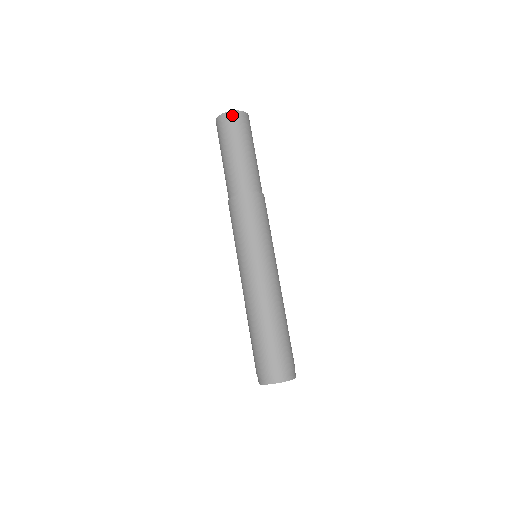
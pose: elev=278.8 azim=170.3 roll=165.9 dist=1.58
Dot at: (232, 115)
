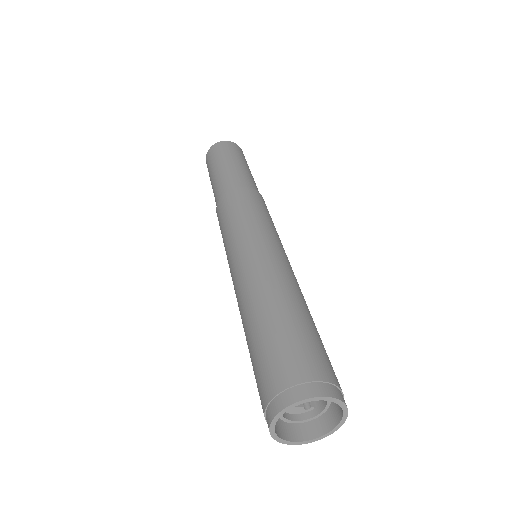
Dot at: (226, 143)
